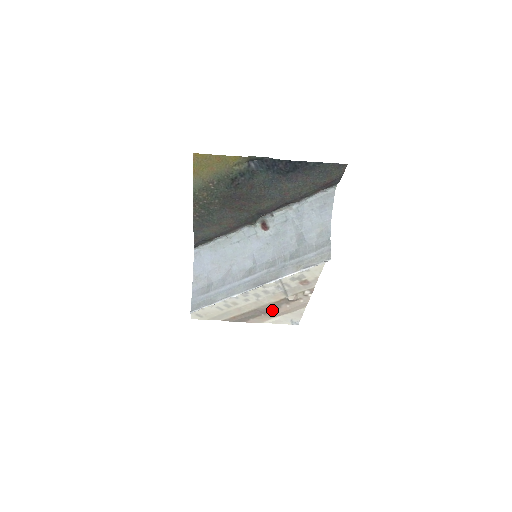
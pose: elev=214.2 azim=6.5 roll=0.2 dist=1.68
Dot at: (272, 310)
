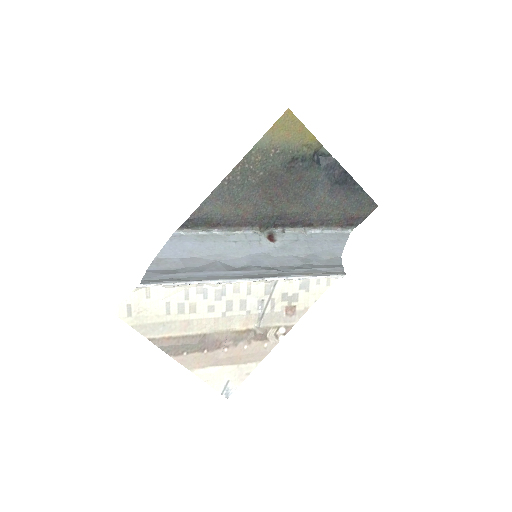
Dot at: (222, 347)
